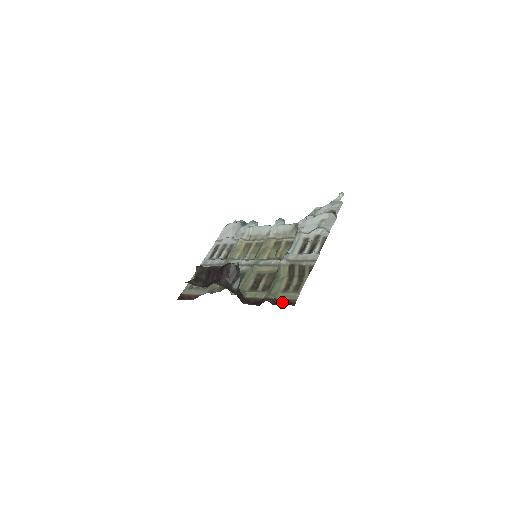
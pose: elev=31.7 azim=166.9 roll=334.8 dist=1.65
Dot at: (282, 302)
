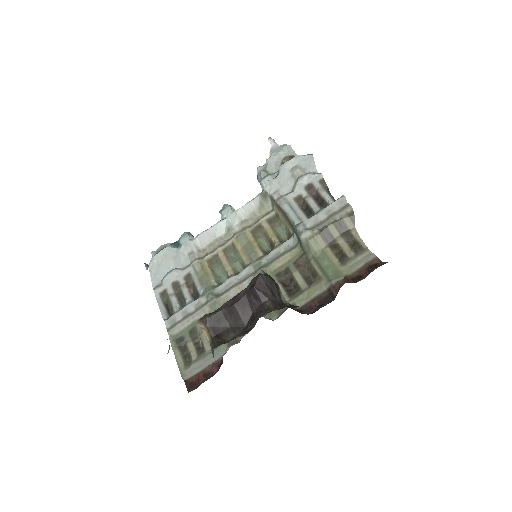
Dot at: (361, 273)
